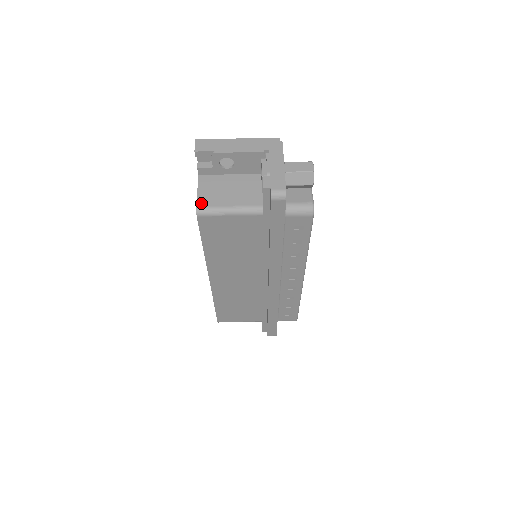
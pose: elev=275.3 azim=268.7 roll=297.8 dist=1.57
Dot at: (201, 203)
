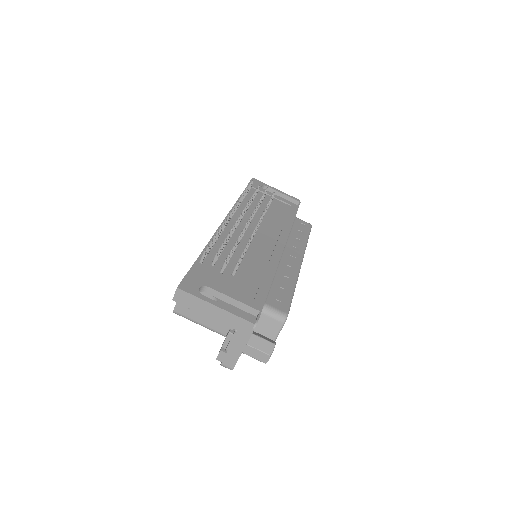
Dot at: (178, 310)
